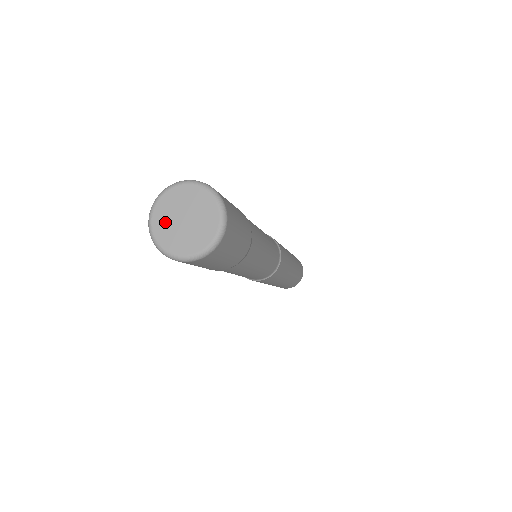
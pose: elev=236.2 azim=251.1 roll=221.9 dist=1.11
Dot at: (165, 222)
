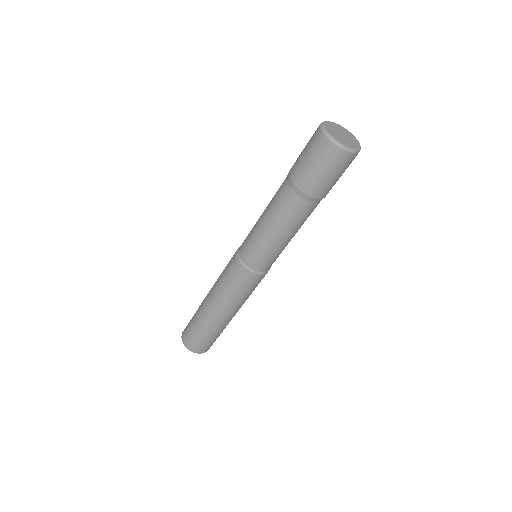
Dot at: (332, 129)
